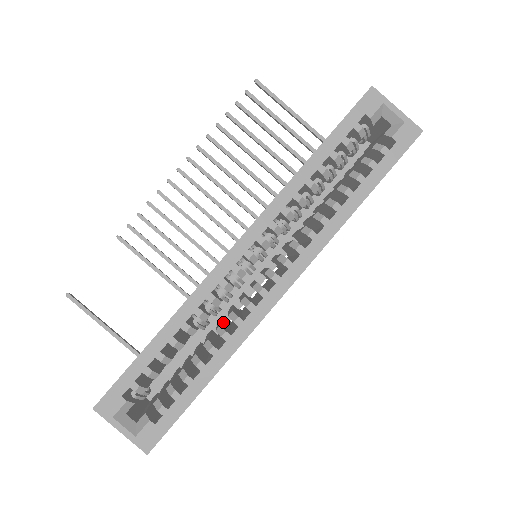
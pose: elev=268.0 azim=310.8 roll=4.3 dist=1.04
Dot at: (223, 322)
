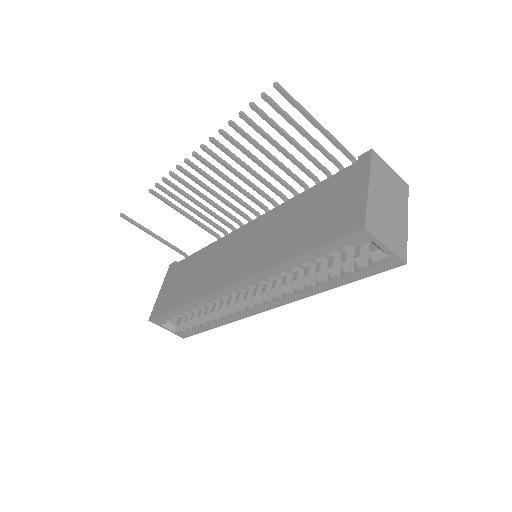
Dot at: occluded
